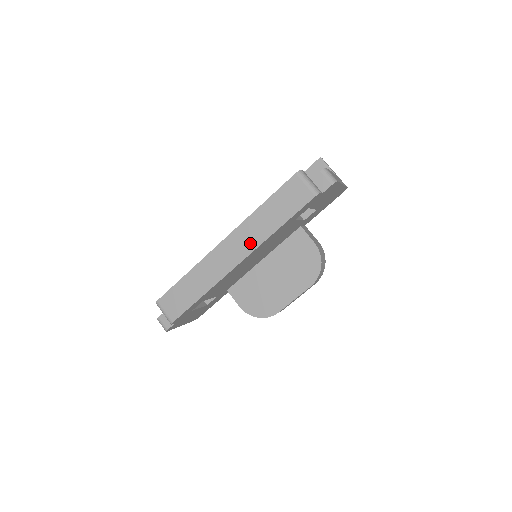
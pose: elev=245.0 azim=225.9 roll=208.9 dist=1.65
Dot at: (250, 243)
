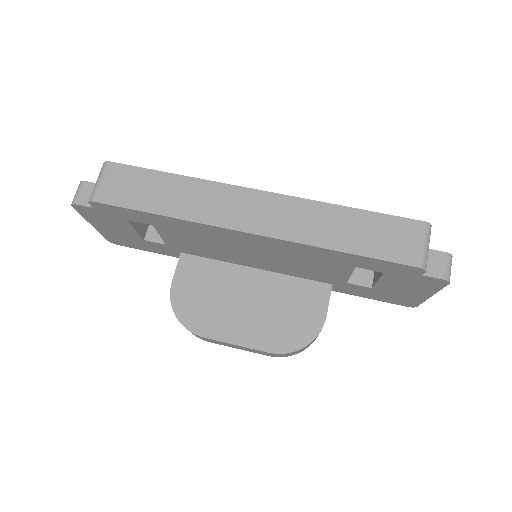
Dot at: (288, 227)
